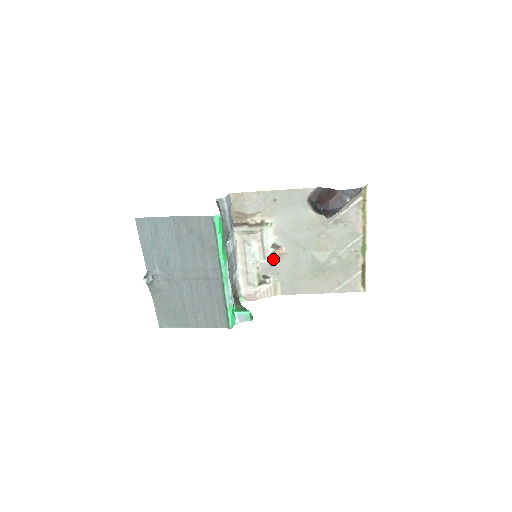
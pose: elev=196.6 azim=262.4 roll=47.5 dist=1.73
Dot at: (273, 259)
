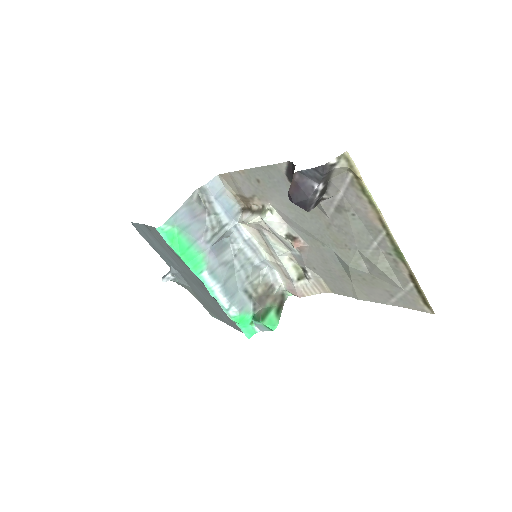
Dot at: (298, 251)
